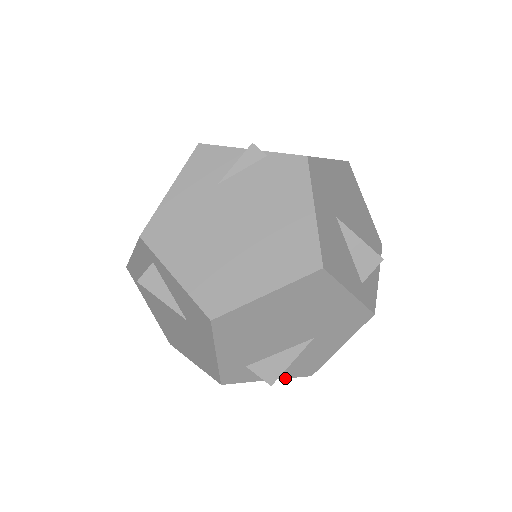
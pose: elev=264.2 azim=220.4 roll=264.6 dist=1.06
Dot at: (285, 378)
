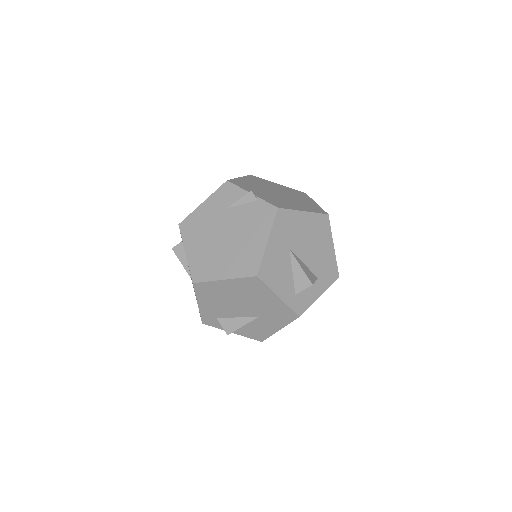
Dot at: occluded
